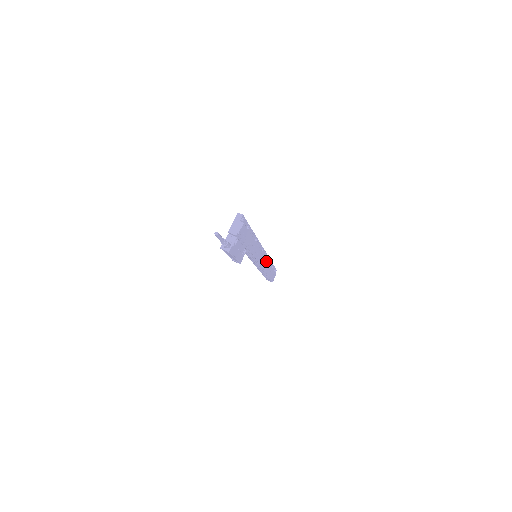
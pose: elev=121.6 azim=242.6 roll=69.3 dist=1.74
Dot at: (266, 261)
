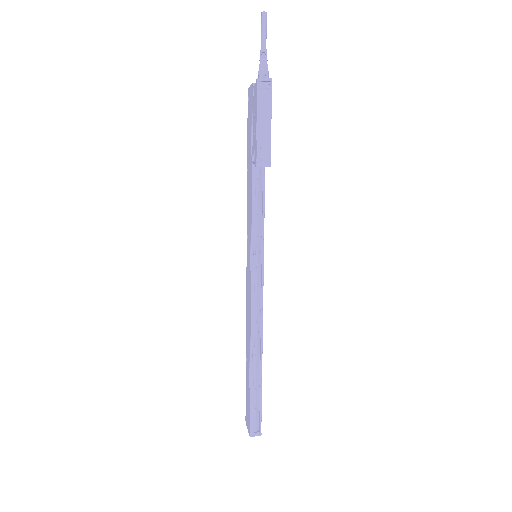
Dot at: occluded
